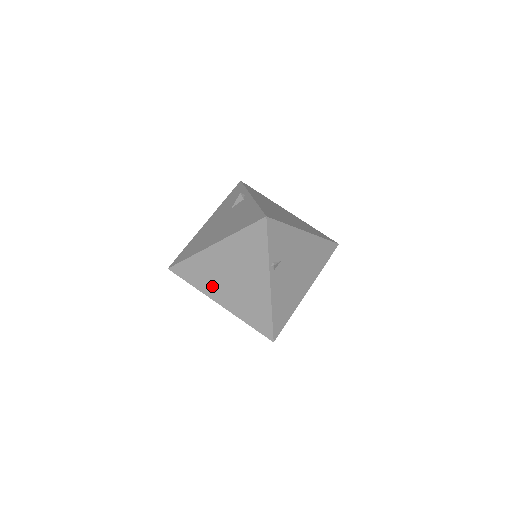
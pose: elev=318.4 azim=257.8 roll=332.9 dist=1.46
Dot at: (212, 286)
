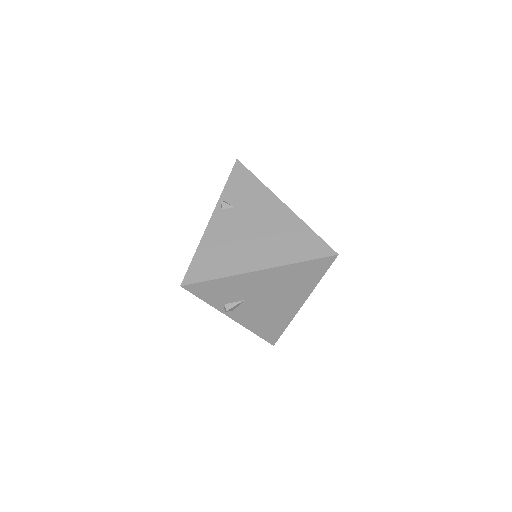
Dot at: occluded
